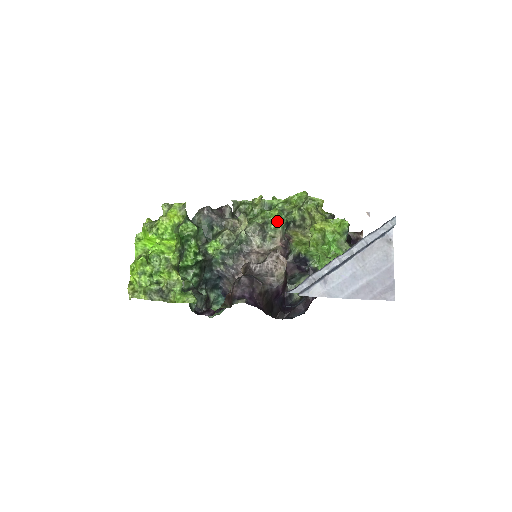
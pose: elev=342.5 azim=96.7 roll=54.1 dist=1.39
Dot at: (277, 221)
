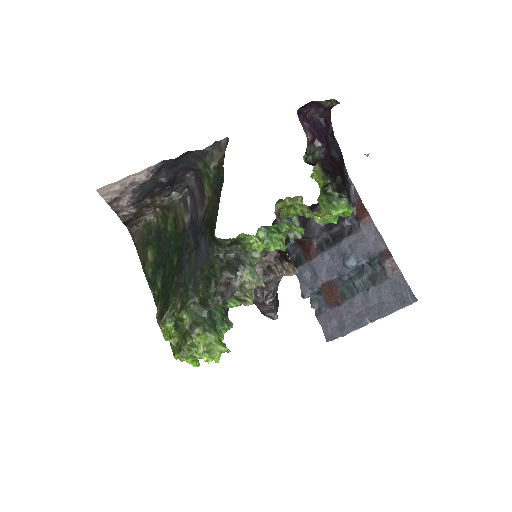
Dot at: occluded
